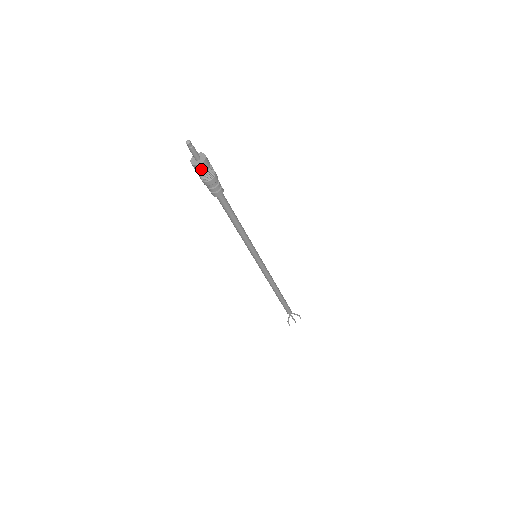
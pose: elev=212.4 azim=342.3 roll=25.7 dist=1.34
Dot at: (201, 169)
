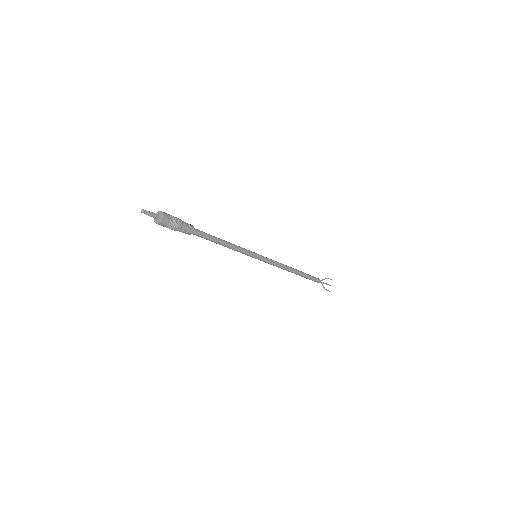
Dot at: (166, 221)
